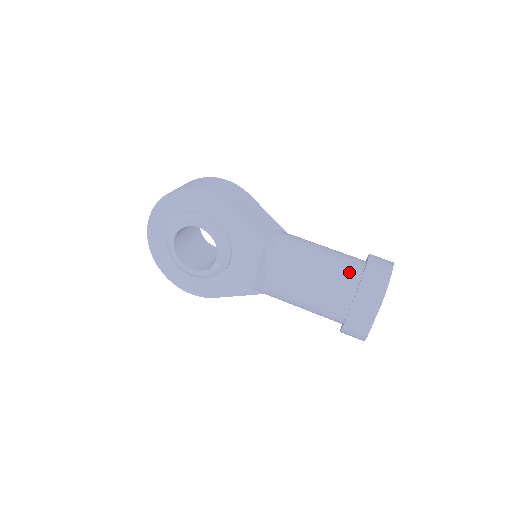
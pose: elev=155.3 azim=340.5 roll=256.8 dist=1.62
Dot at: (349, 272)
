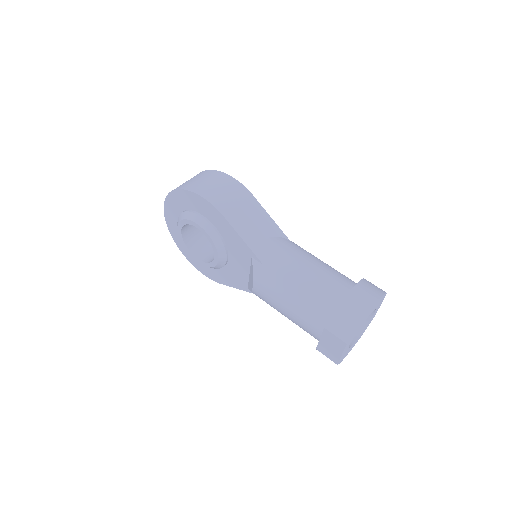
Dot at: (326, 301)
